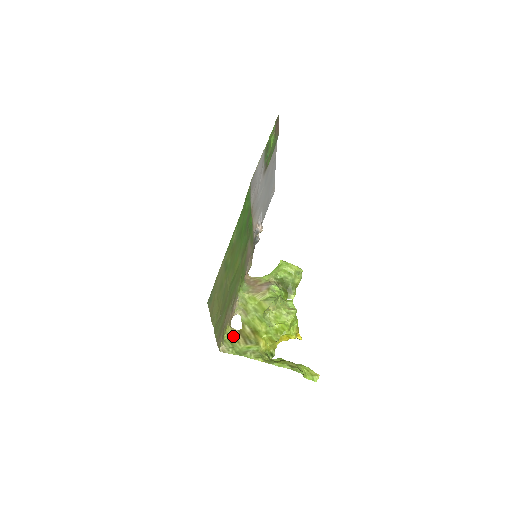
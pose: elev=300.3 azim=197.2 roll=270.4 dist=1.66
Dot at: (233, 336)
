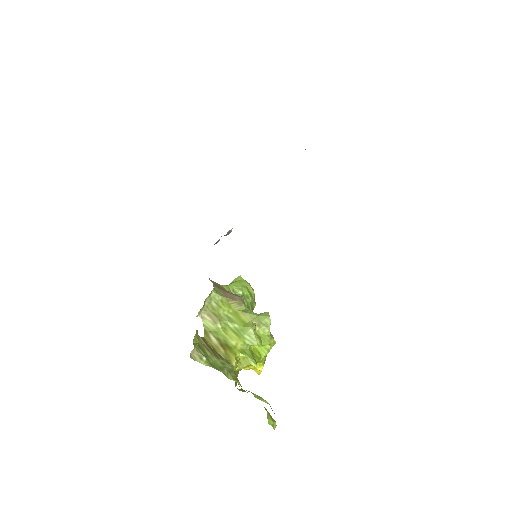
Dot at: (201, 342)
